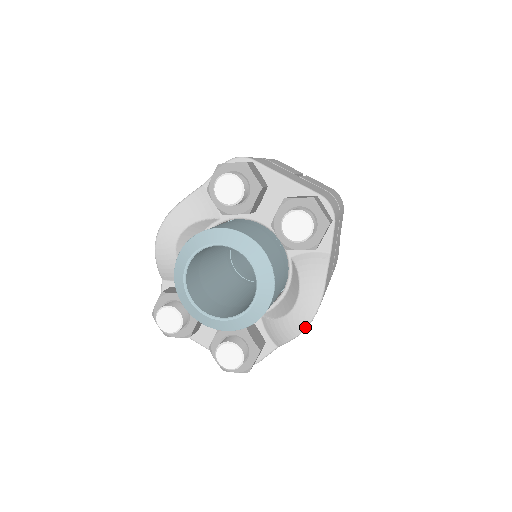
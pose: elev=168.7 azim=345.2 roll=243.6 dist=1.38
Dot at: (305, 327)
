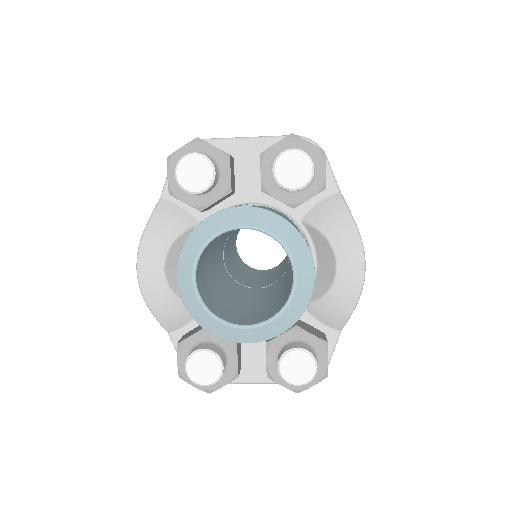
Dot at: (362, 284)
